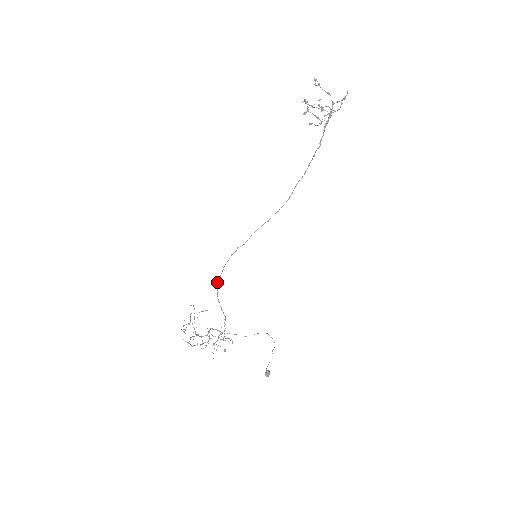
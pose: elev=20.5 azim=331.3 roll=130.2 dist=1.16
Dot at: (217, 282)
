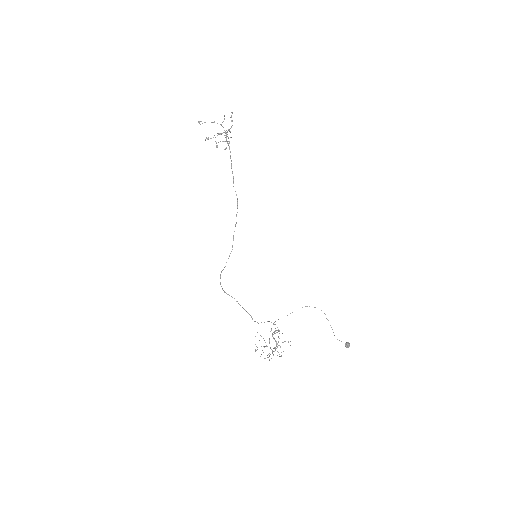
Dot at: occluded
